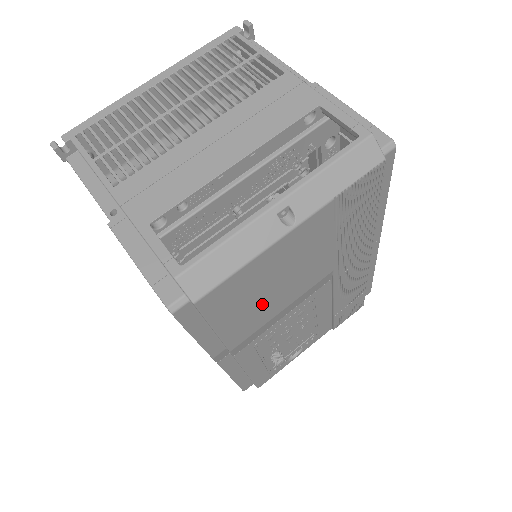
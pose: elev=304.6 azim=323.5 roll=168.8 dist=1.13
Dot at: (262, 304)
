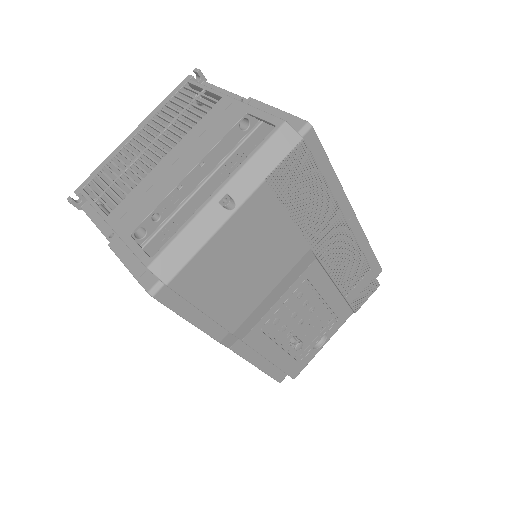
Dot at: (243, 285)
